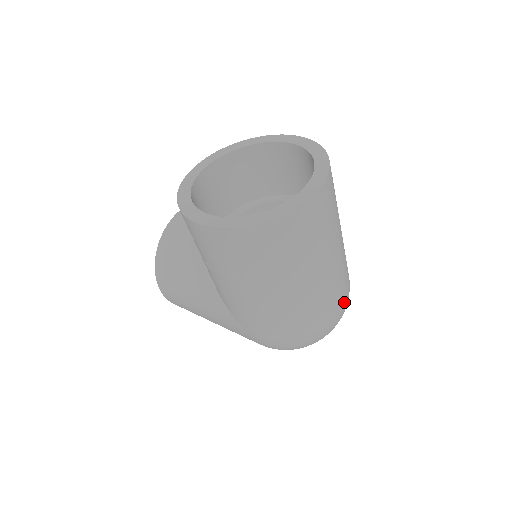
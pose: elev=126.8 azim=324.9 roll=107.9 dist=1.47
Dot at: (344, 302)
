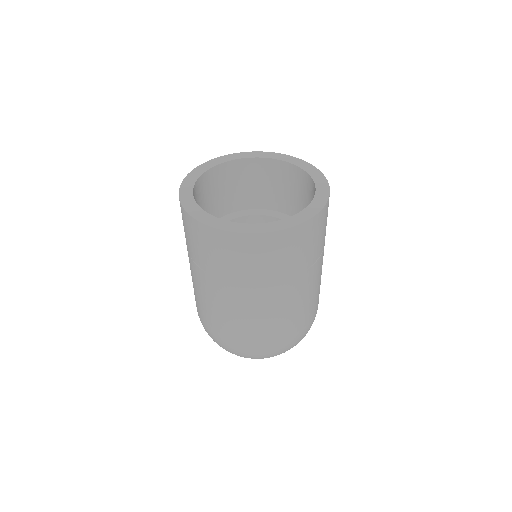
Dot at: (266, 346)
